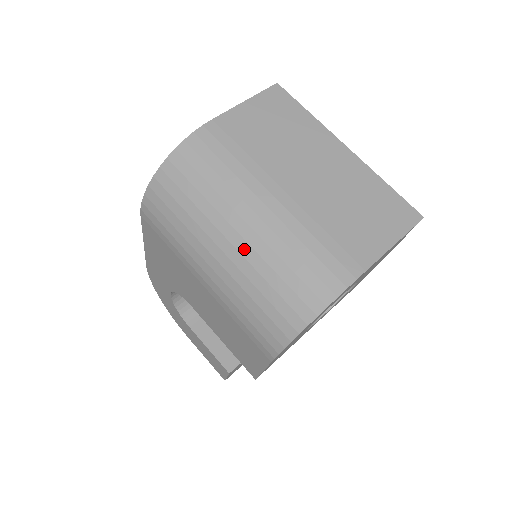
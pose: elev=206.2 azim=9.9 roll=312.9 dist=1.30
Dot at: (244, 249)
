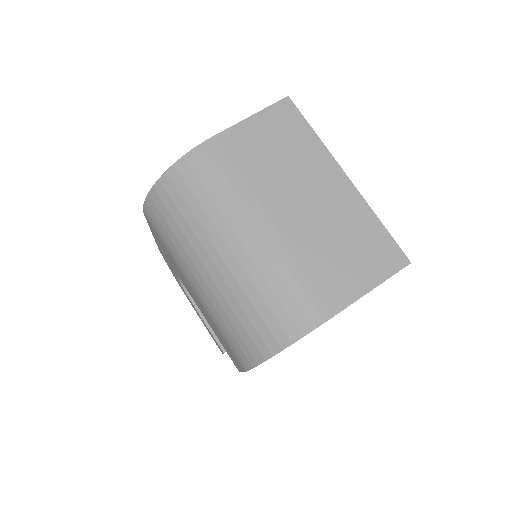
Dot at: (226, 274)
